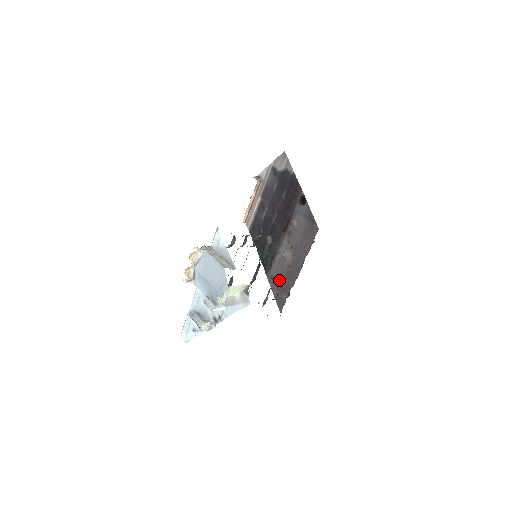
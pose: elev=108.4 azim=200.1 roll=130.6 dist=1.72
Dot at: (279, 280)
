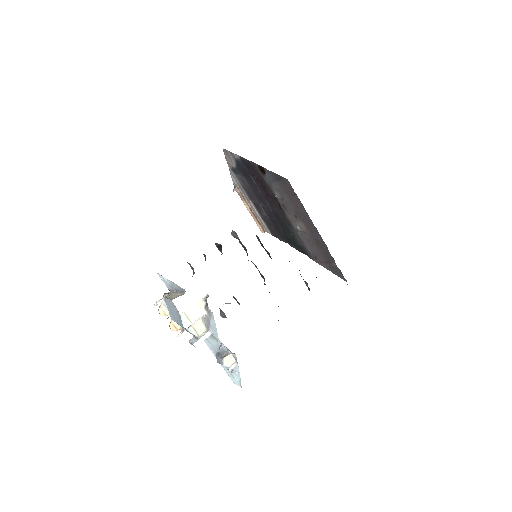
Dot at: (319, 254)
